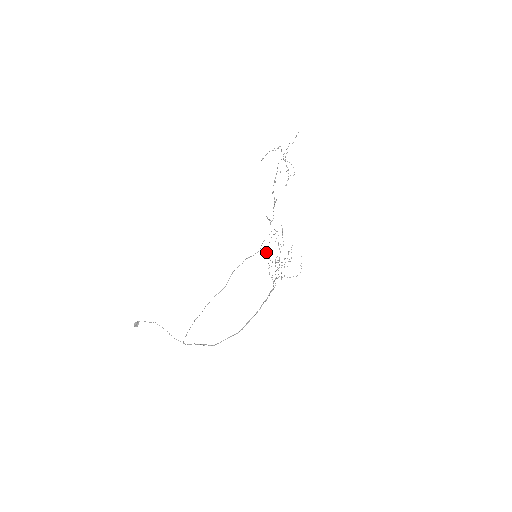
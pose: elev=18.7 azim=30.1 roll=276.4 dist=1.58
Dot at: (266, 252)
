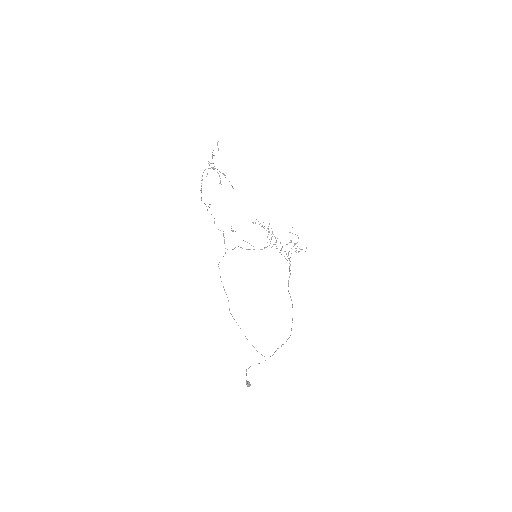
Dot at: (234, 248)
